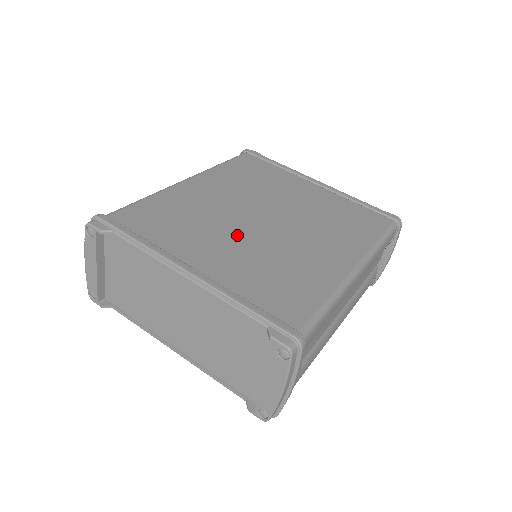
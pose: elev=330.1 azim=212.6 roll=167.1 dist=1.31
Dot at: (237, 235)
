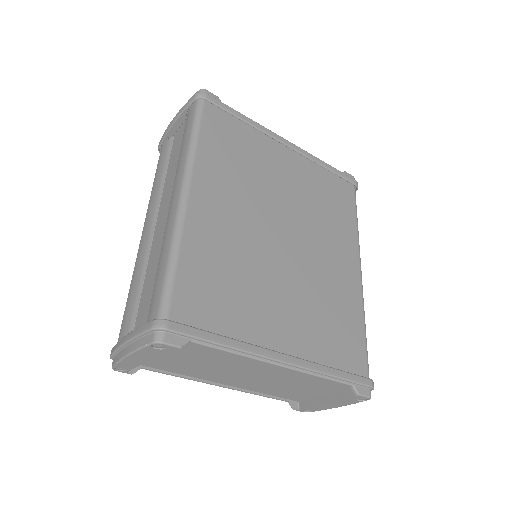
Dot at: (281, 277)
